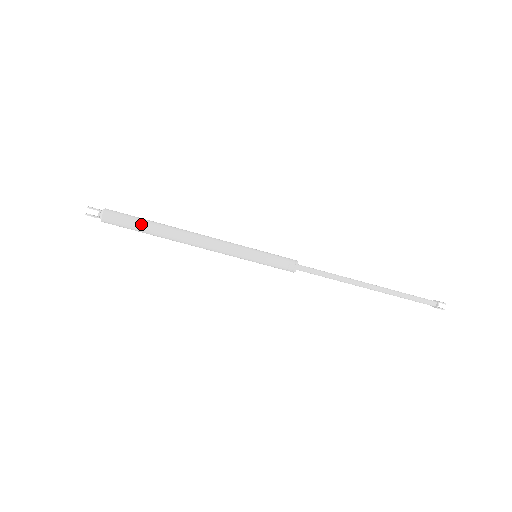
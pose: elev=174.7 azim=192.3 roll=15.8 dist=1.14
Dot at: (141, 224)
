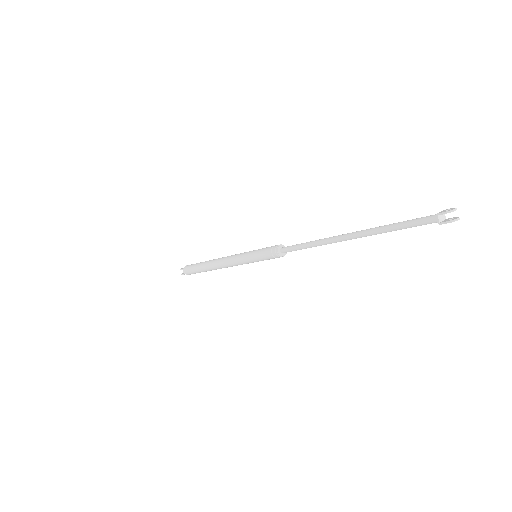
Dot at: (197, 268)
